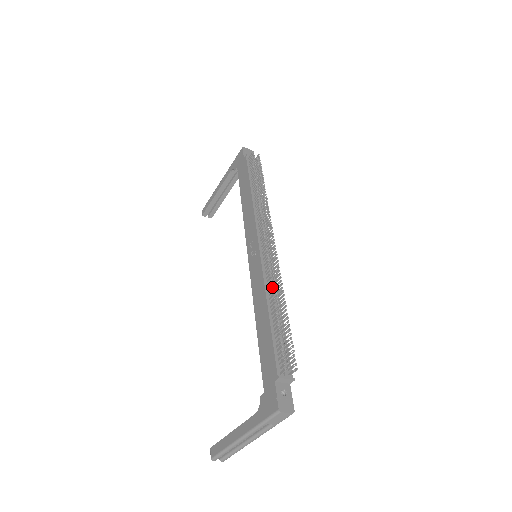
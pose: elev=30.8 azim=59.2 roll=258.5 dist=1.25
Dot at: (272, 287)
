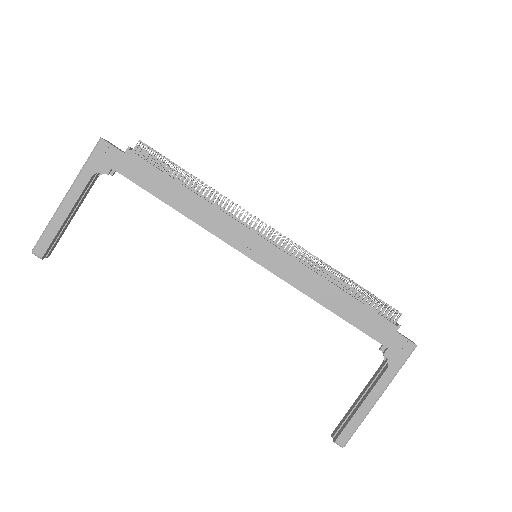
Dot at: occluded
